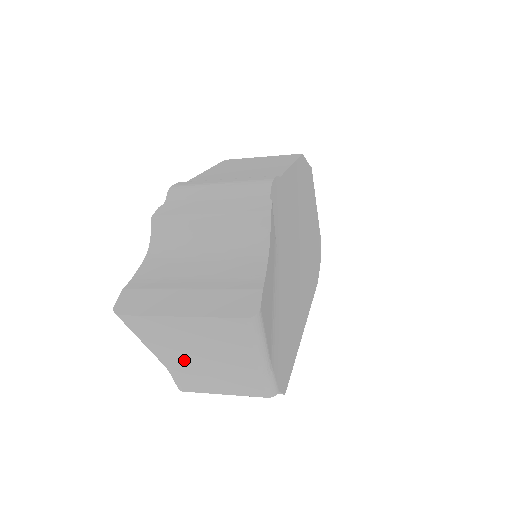
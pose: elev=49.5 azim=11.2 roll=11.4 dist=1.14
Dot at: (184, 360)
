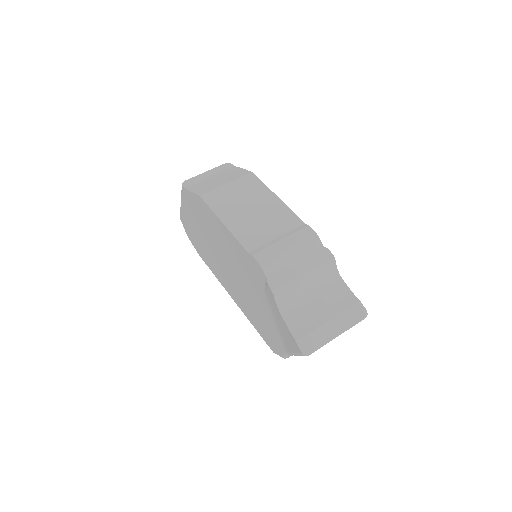
Dot at: occluded
